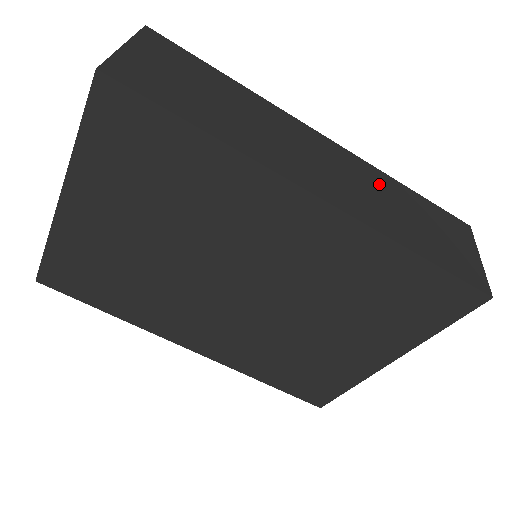
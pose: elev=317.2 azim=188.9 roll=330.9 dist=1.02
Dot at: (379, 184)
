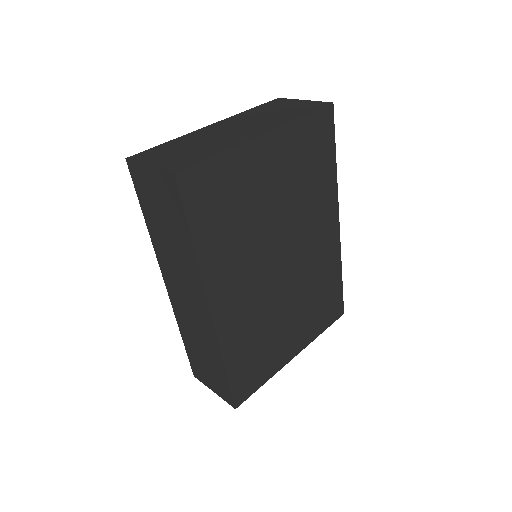
Dot at: occluded
